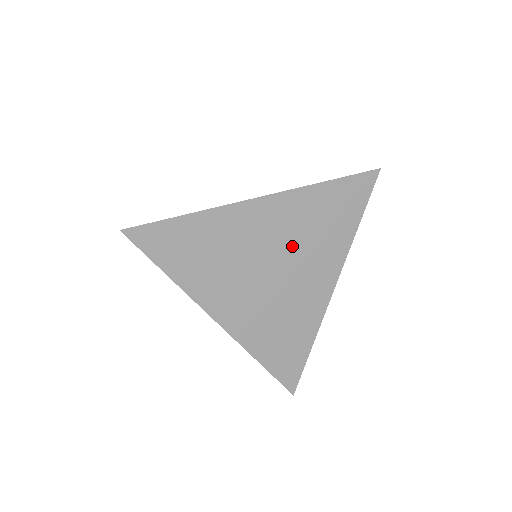
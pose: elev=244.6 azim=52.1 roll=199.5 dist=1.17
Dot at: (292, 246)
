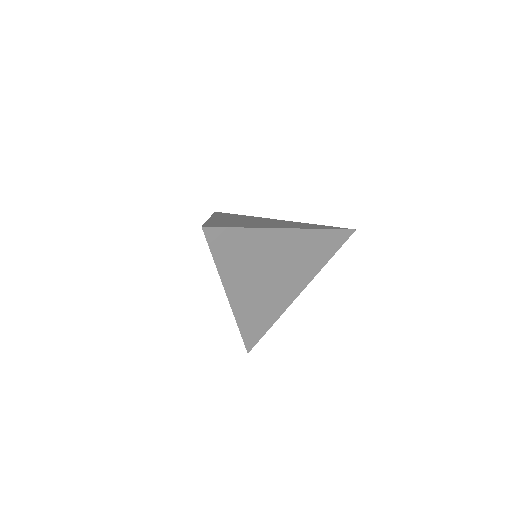
Dot at: (290, 262)
